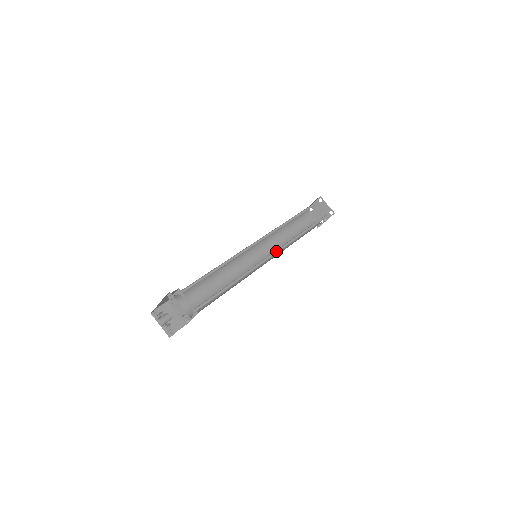
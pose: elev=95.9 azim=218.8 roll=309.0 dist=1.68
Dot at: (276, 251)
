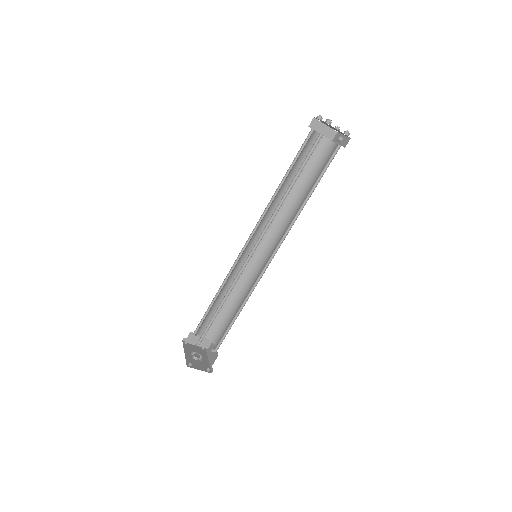
Dot at: (276, 247)
